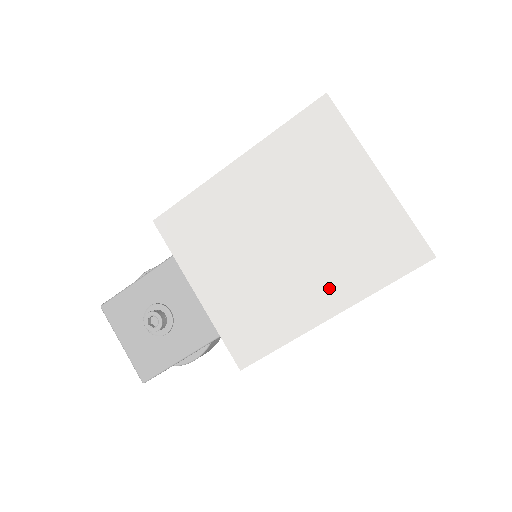
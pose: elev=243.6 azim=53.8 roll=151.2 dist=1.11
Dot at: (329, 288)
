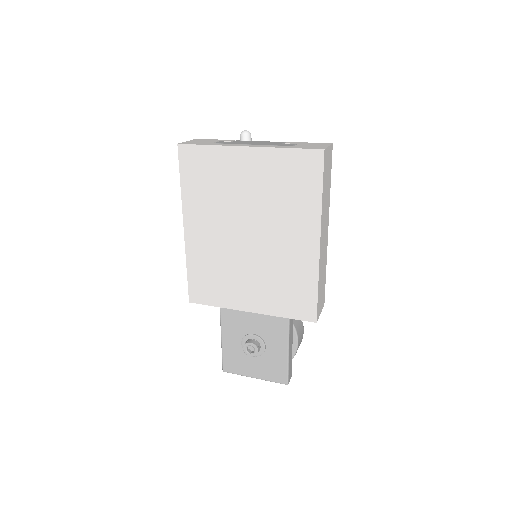
Dot at: (300, 230)
